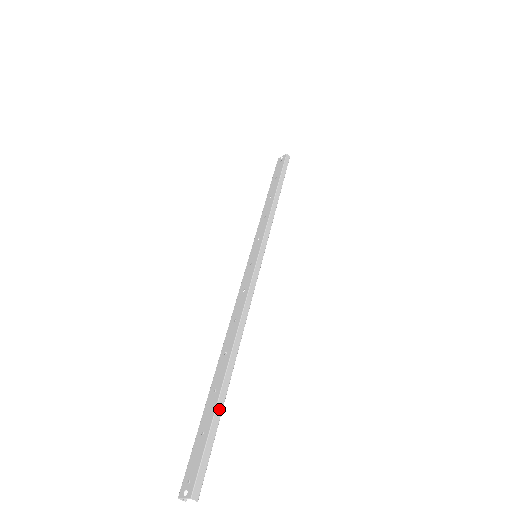
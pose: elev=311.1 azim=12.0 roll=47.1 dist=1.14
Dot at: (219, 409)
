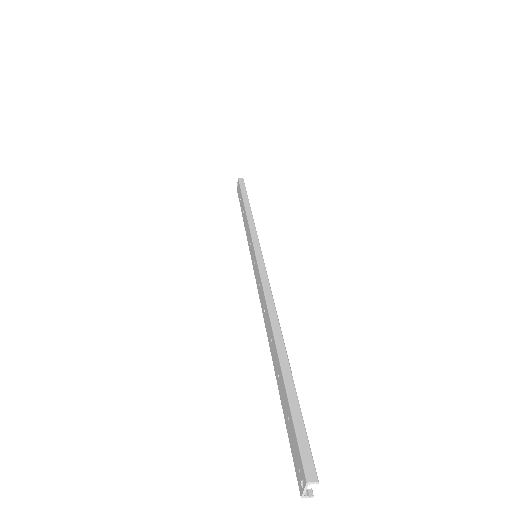
Dot at: (290, 385)
